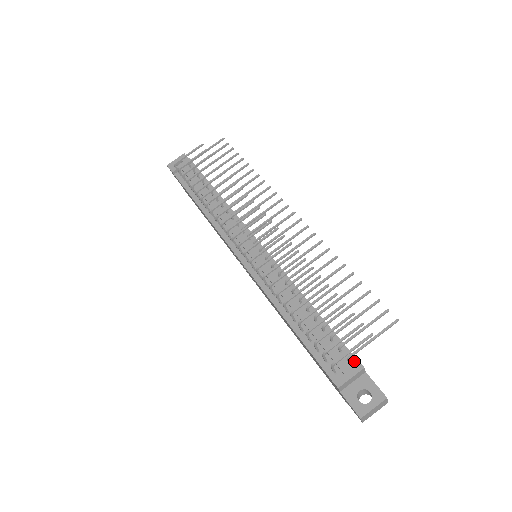
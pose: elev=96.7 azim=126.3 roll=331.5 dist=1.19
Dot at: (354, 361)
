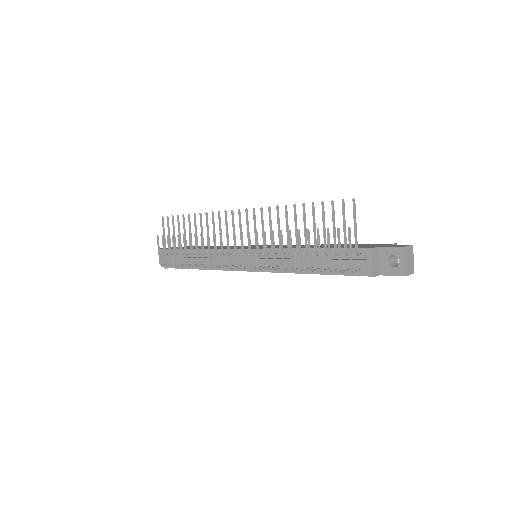
Dot at: (363, 251)
